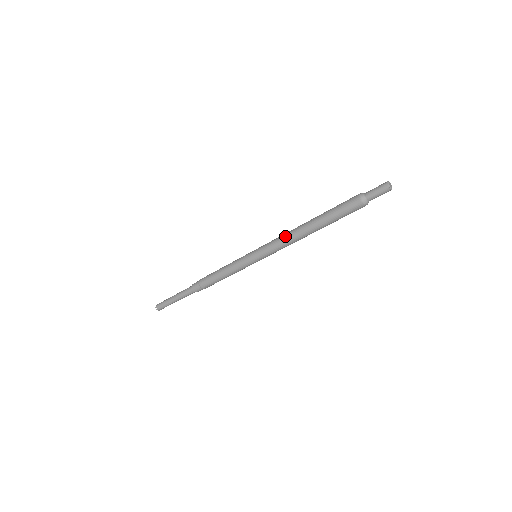
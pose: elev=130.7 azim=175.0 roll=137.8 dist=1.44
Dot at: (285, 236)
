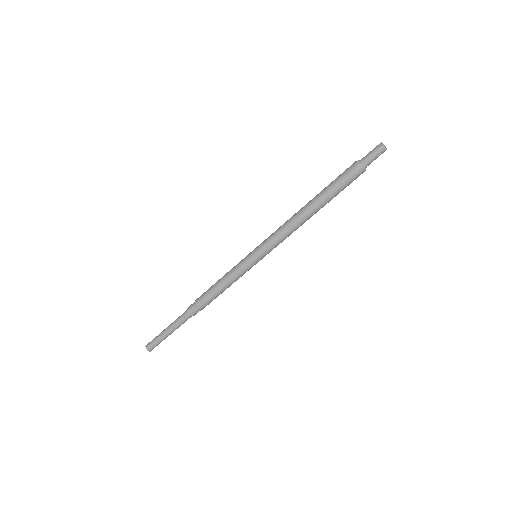
Dot at: (286, 225)
